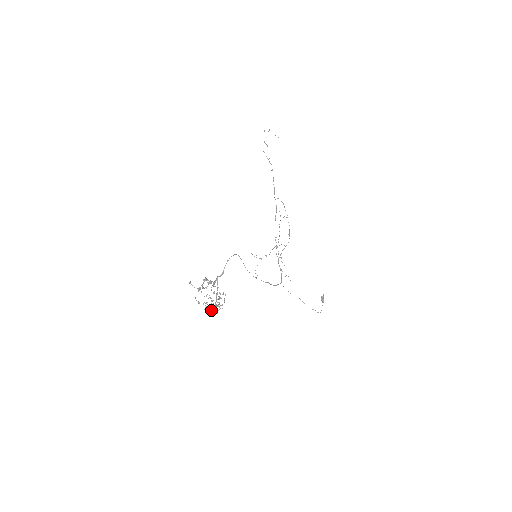
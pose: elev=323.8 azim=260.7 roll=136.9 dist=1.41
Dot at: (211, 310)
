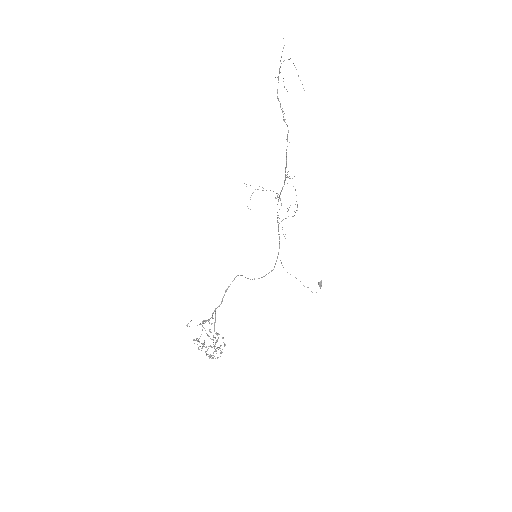
Dot at: (210, 346)
